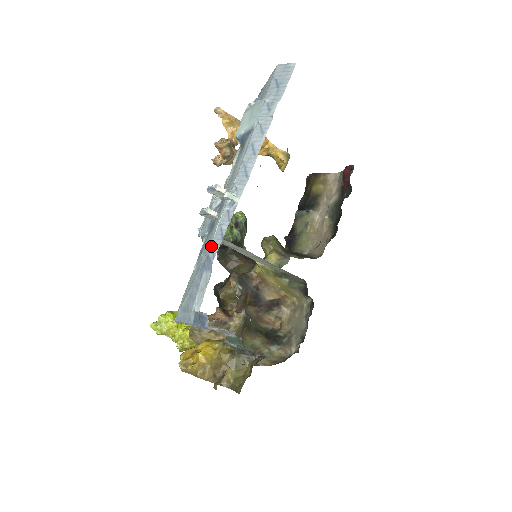
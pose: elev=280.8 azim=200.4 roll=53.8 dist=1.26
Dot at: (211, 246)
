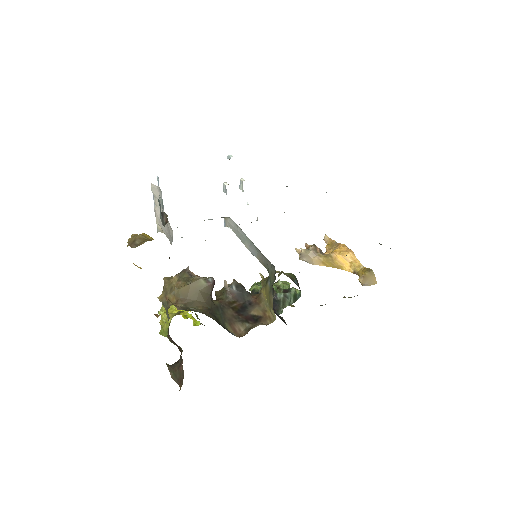
Dot at: occluded
